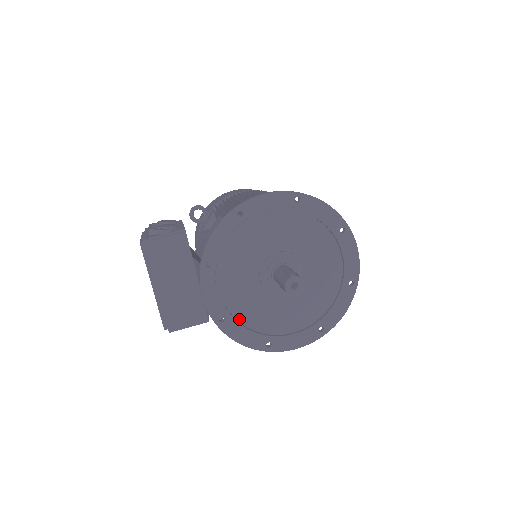
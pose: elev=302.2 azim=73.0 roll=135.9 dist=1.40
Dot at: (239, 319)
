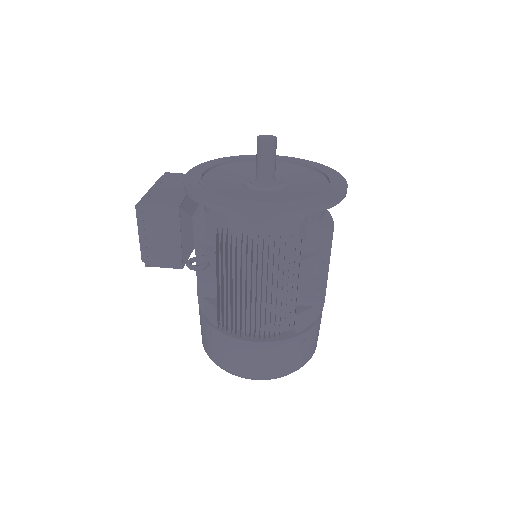
Dot at: occluded
